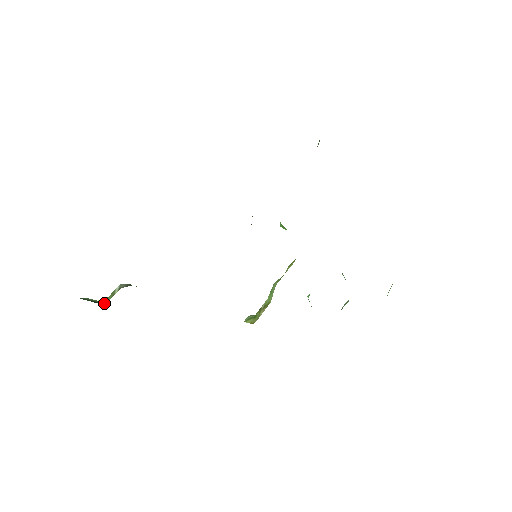
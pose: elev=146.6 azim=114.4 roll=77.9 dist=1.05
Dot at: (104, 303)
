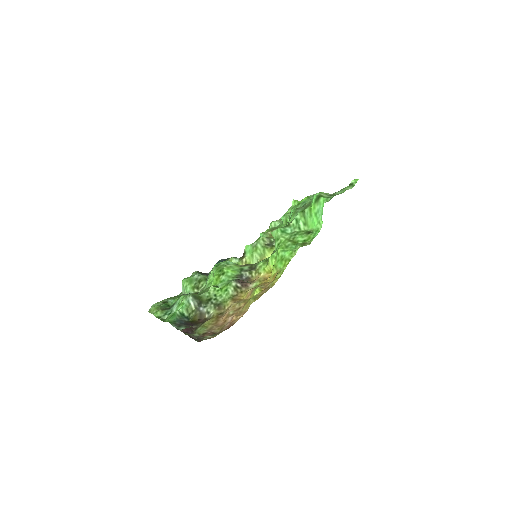
Dot at: (187, 314)
